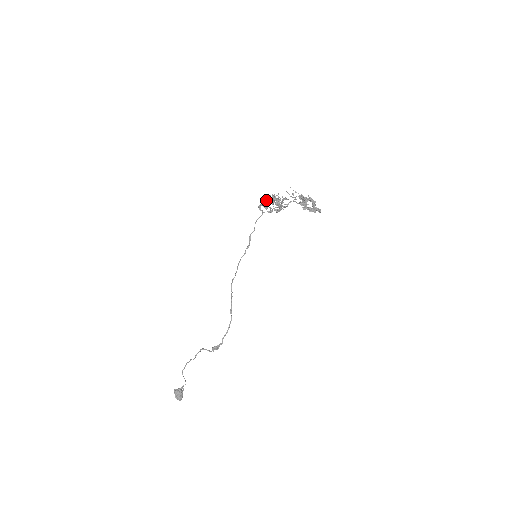
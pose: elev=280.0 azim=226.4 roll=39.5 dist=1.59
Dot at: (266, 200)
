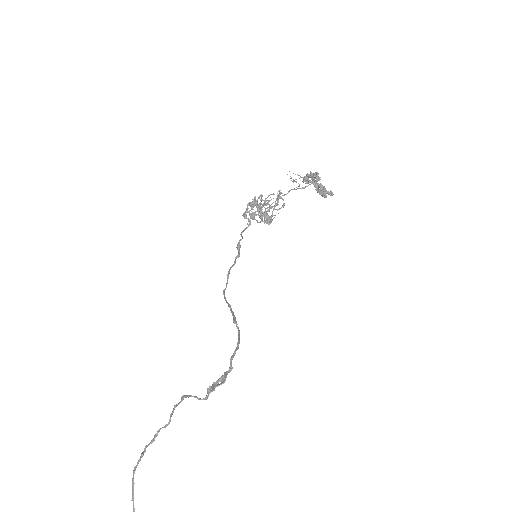
Dot at: (255, 199)
